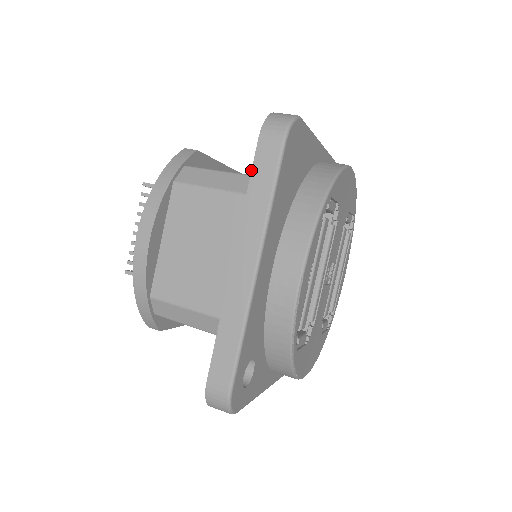
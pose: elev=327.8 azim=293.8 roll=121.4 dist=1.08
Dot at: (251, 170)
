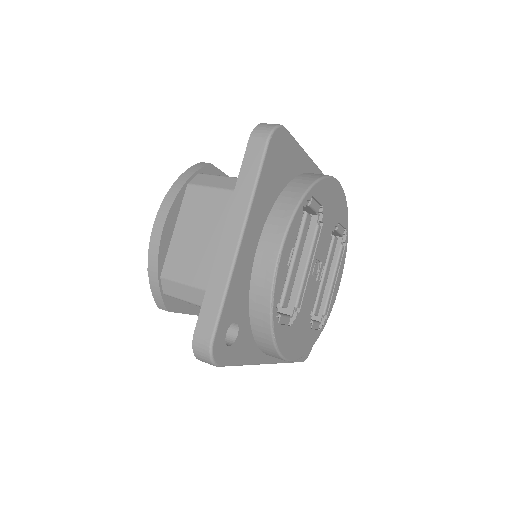
Dot at: (242, 163)
